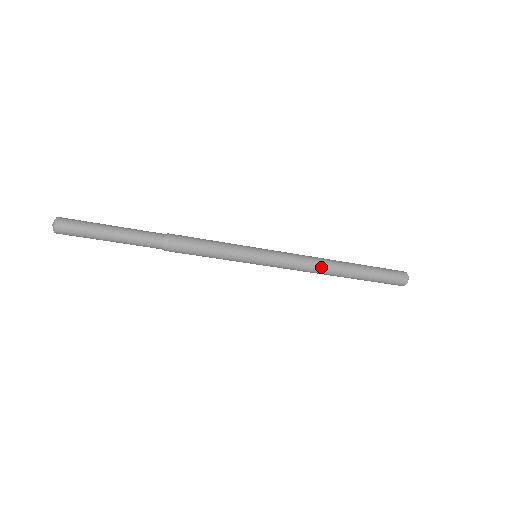
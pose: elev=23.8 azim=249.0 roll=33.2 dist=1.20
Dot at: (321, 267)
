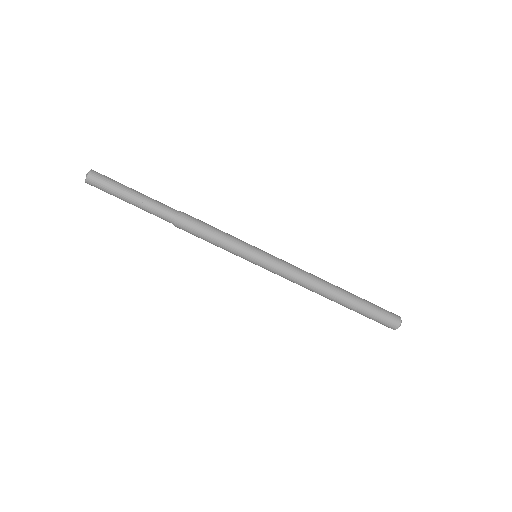
Dot at: (317, 278)
